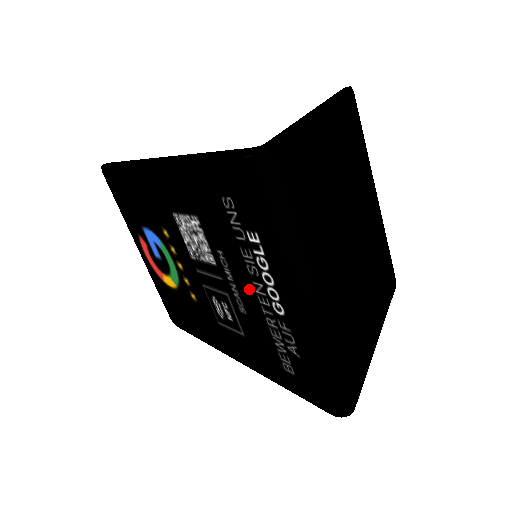
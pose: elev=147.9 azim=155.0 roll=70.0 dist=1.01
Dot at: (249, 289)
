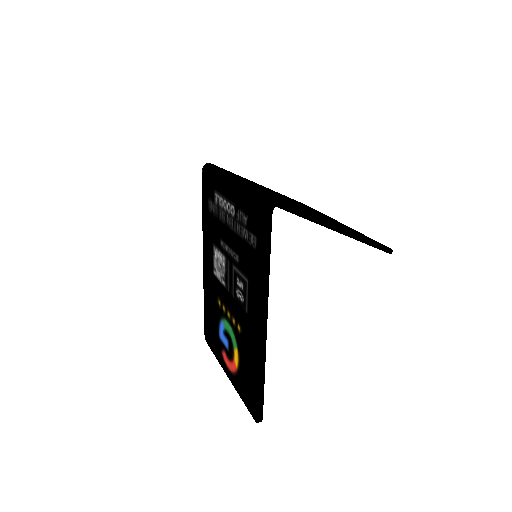
Dot at: (229, 233)
